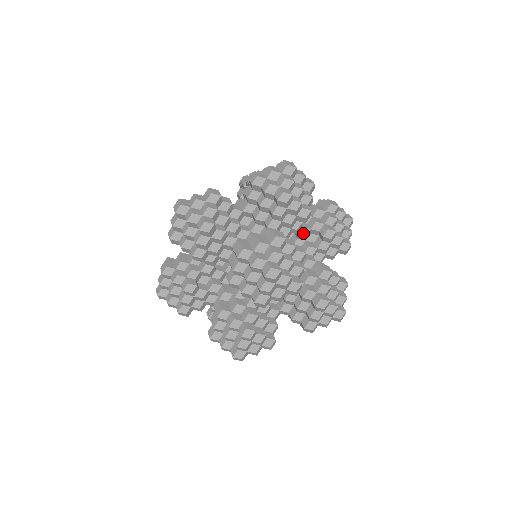
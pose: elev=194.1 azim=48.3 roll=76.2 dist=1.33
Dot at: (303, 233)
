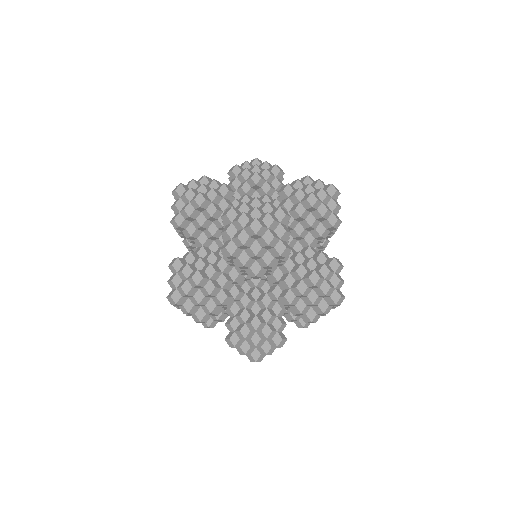
Dot at: occluded
